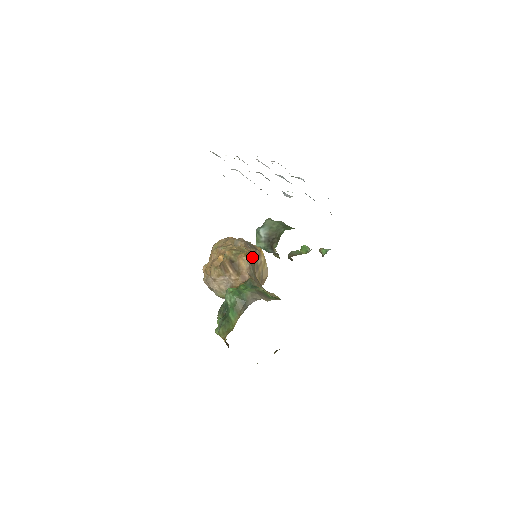
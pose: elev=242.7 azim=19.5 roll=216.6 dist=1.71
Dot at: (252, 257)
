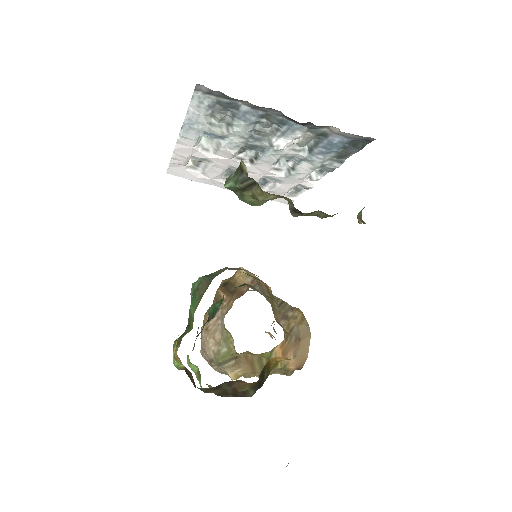
Dot at: (264, 285)
